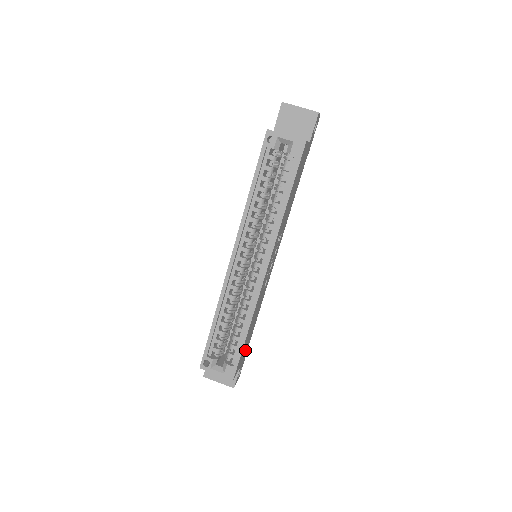
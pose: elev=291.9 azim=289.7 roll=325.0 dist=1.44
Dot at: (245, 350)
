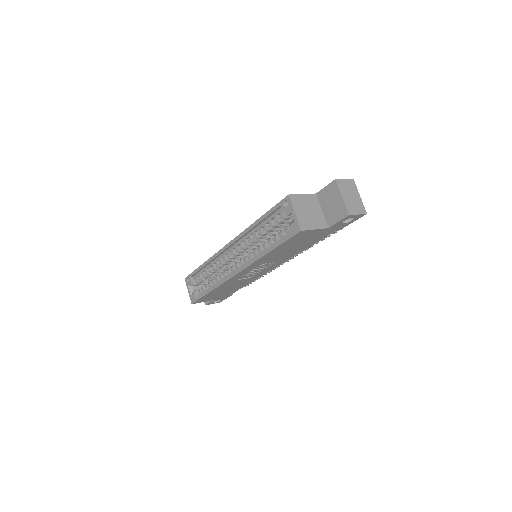
Dot at: (220, 295)
